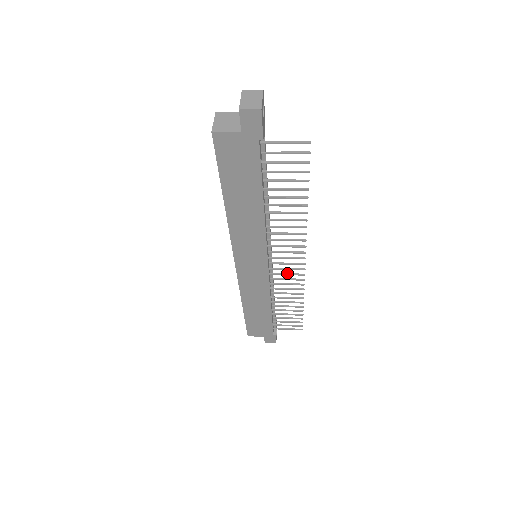
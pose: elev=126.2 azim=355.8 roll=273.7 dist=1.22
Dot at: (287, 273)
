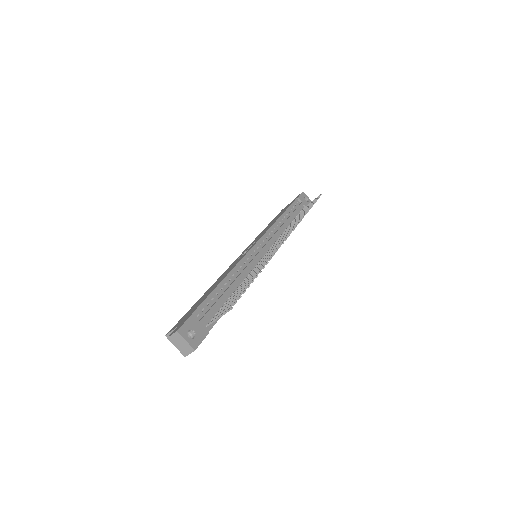
Dot at: (283, 237)
